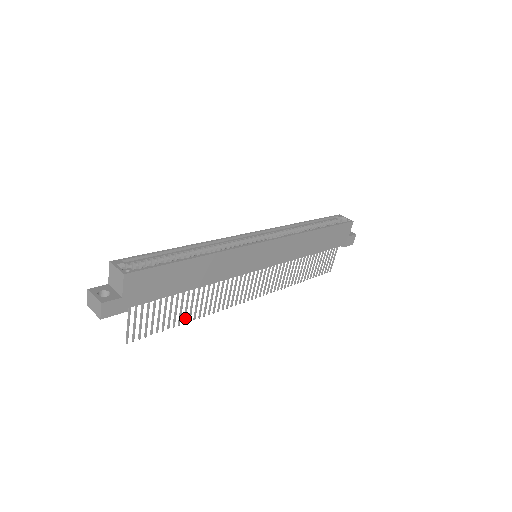
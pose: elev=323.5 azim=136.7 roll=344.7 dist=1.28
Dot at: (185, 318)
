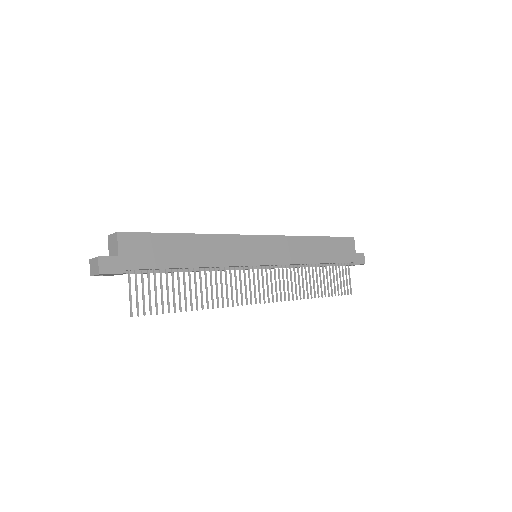
Dot at: (191, 304)
